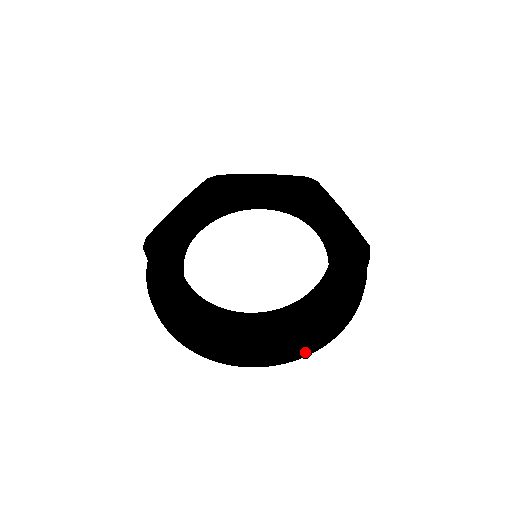
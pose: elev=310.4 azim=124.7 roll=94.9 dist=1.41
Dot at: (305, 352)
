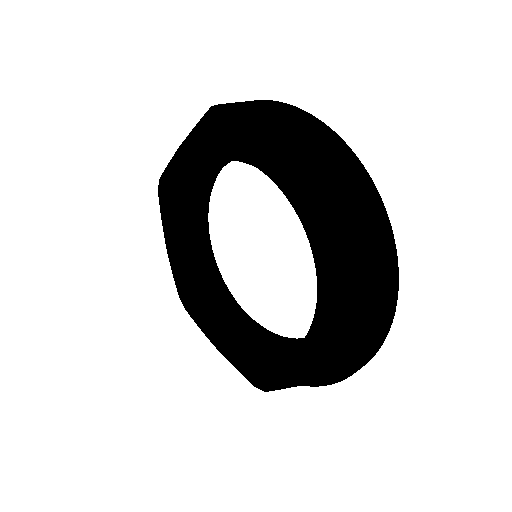
Dot at: occluded
